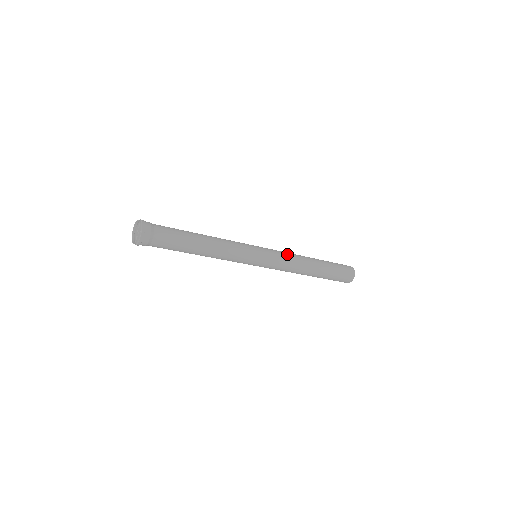
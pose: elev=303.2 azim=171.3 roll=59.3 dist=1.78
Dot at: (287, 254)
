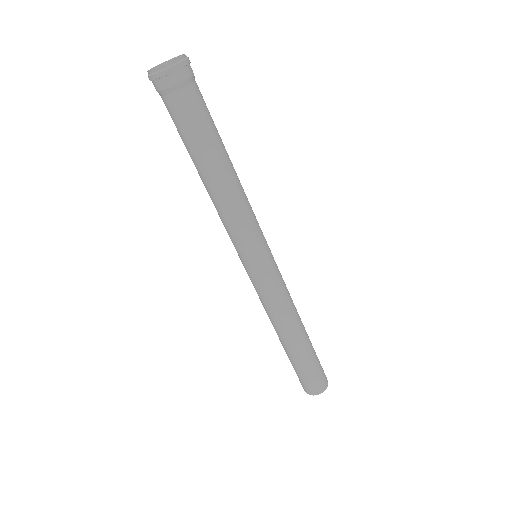
Dot at: occluded
